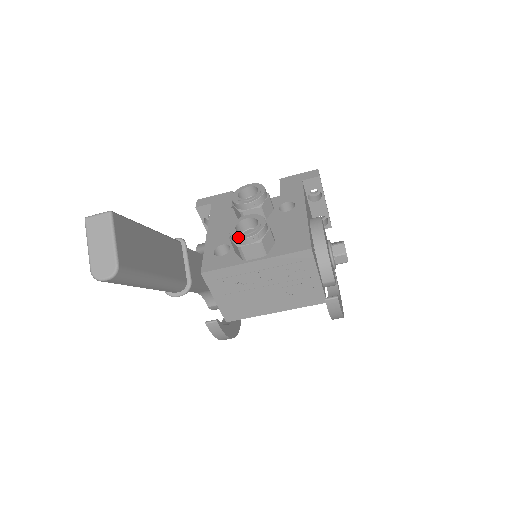
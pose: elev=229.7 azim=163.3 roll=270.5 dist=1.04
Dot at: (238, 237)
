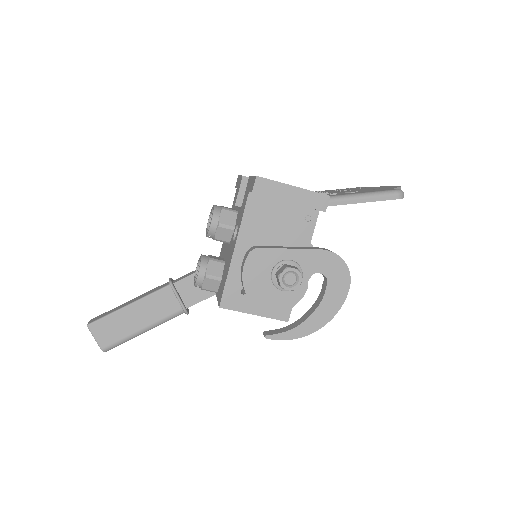
Dot at: occluded
